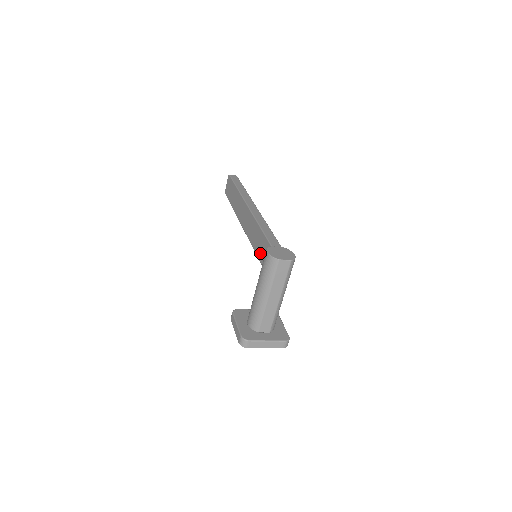
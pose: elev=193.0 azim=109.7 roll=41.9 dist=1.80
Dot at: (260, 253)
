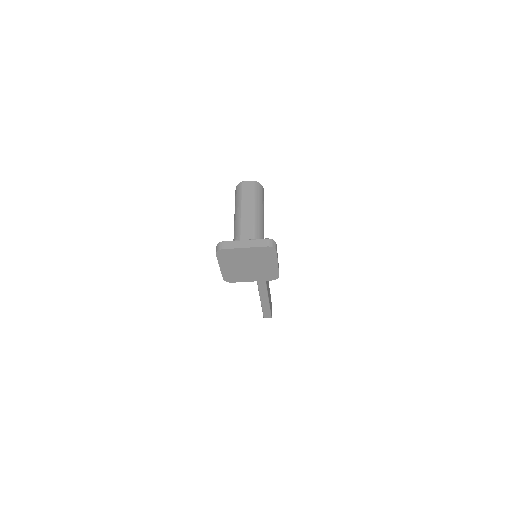
Dot at: occluded
